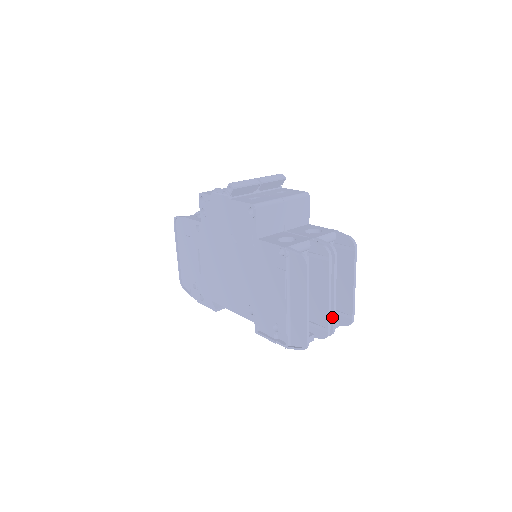
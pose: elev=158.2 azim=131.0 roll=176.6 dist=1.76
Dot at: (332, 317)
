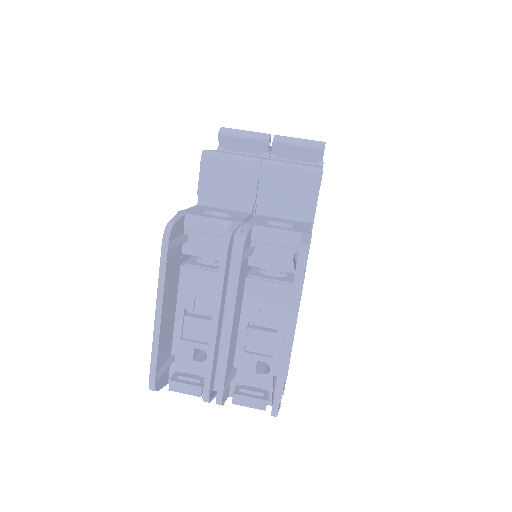
Dot at: (220, 370)
